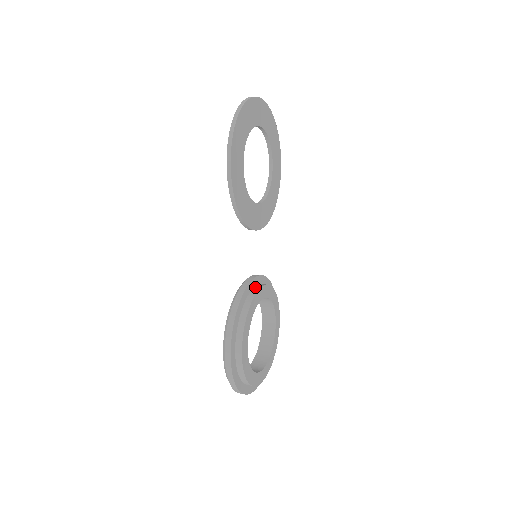
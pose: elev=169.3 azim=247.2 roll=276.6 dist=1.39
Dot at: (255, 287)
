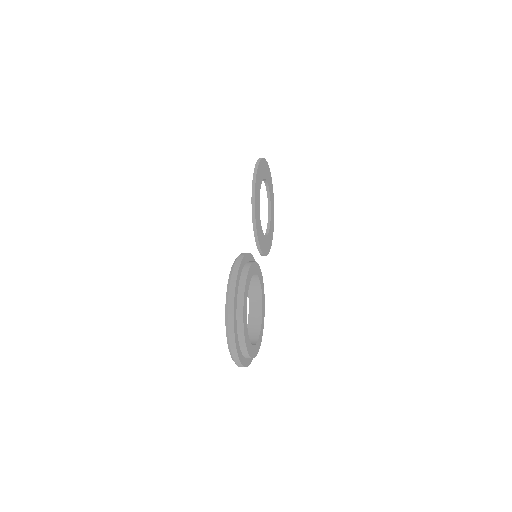
Dot at: occluded
